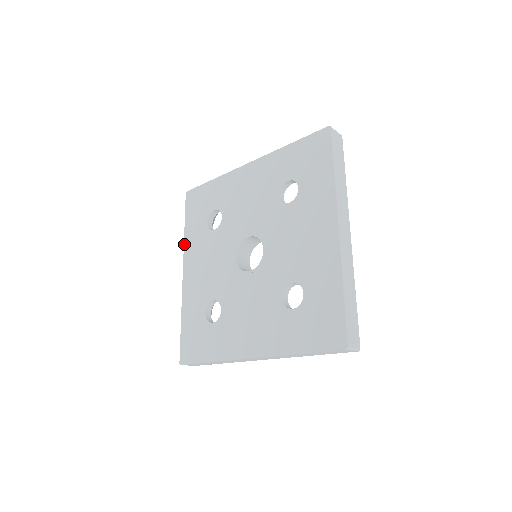
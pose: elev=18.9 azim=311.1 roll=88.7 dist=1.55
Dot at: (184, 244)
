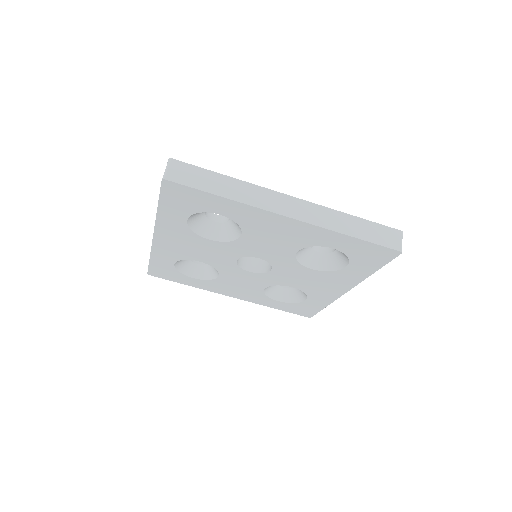
Dot at: occluded
